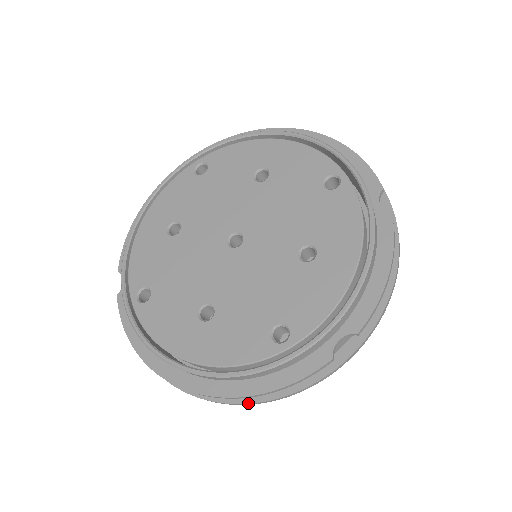
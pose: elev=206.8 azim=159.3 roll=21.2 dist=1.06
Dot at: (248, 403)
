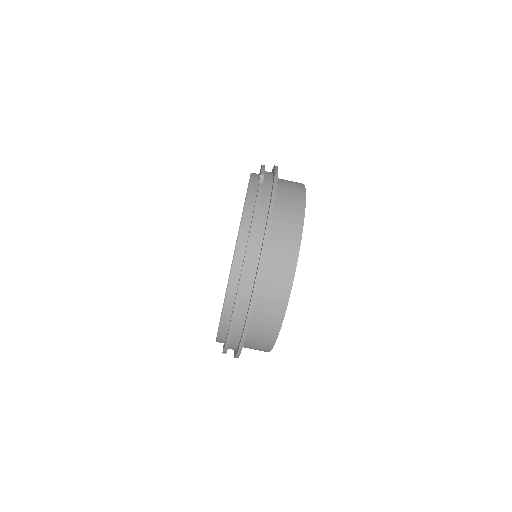
Dot at: (262, 245)
